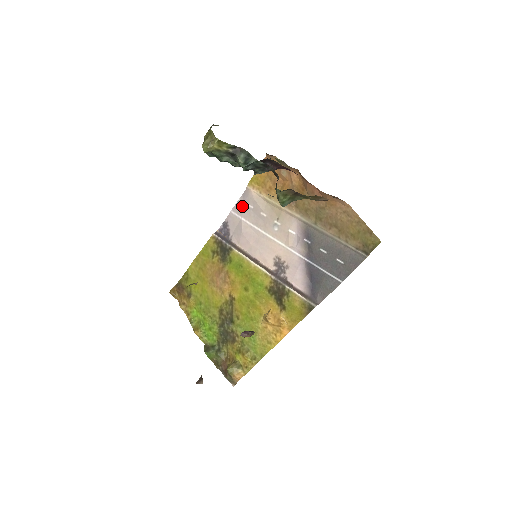
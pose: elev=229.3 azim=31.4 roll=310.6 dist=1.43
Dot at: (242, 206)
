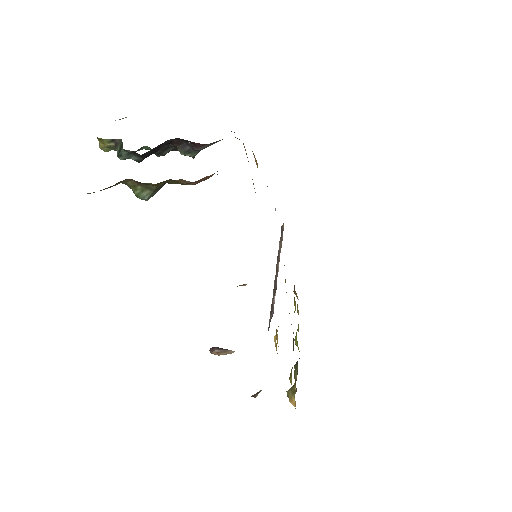
Dot at: occluded
